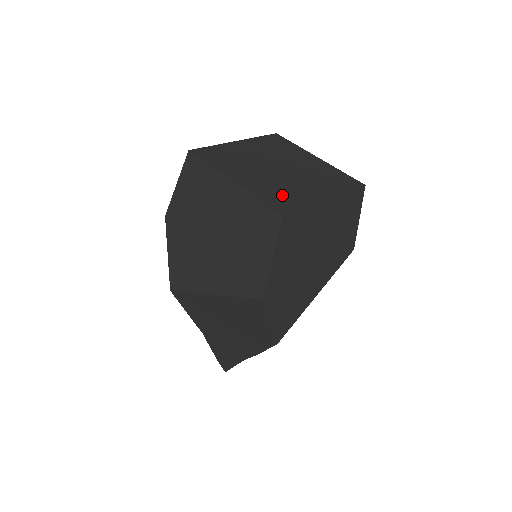
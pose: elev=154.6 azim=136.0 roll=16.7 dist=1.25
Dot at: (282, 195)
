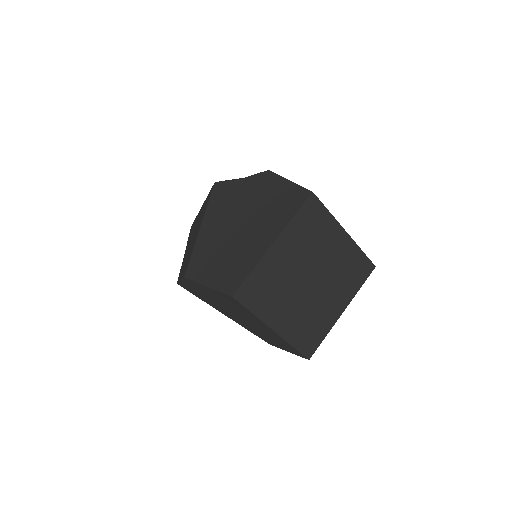
Dot at: (310, 329)
